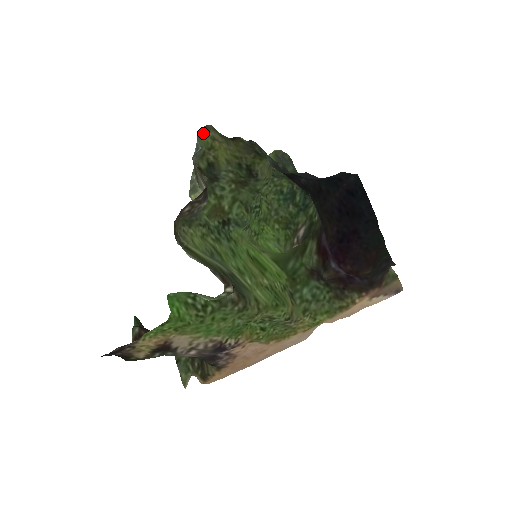
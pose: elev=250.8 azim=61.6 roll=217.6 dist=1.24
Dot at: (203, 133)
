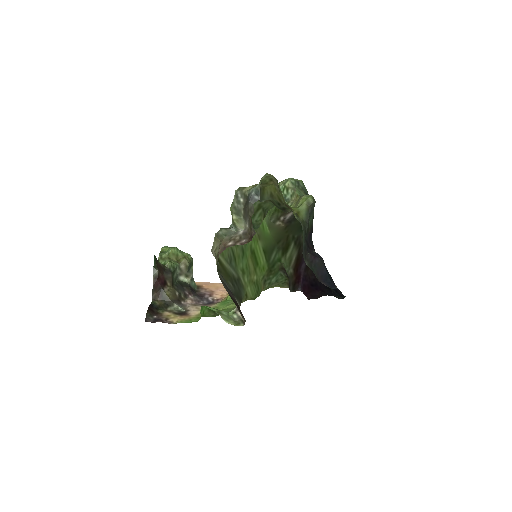
Dot at: (266, 175)
